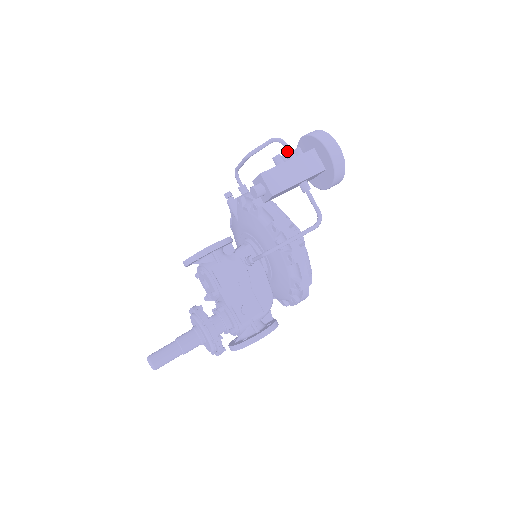
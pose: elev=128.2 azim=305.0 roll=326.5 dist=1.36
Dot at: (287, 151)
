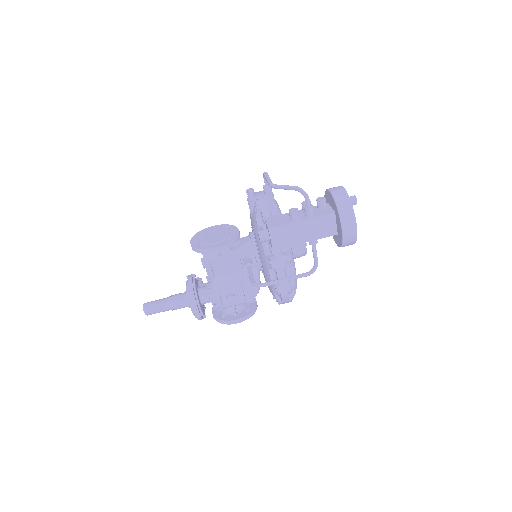
Dot at: (306, 209)
